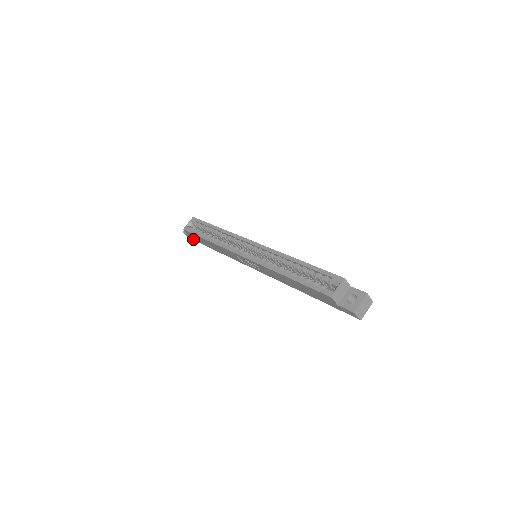
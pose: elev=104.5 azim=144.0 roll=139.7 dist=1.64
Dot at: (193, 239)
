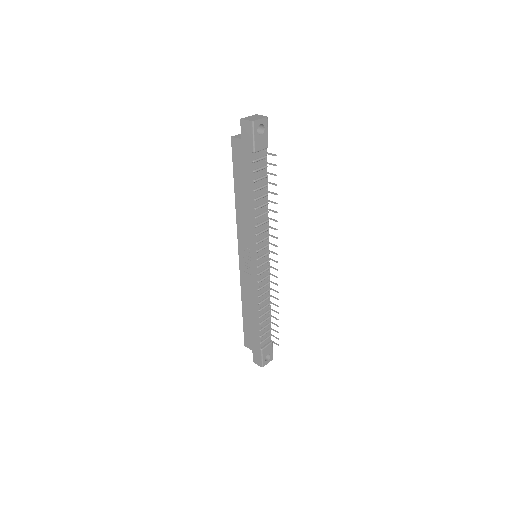
Dot at: (258, 355)
